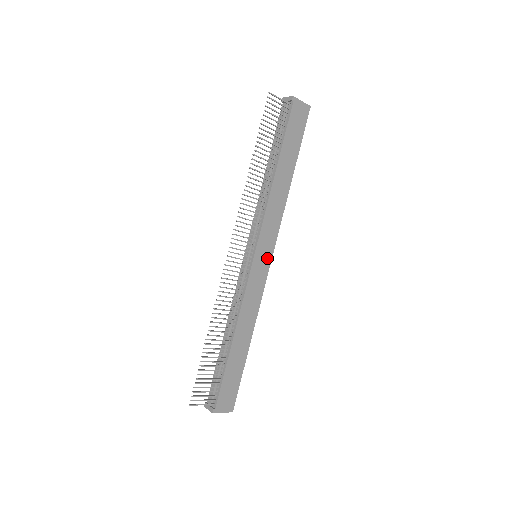
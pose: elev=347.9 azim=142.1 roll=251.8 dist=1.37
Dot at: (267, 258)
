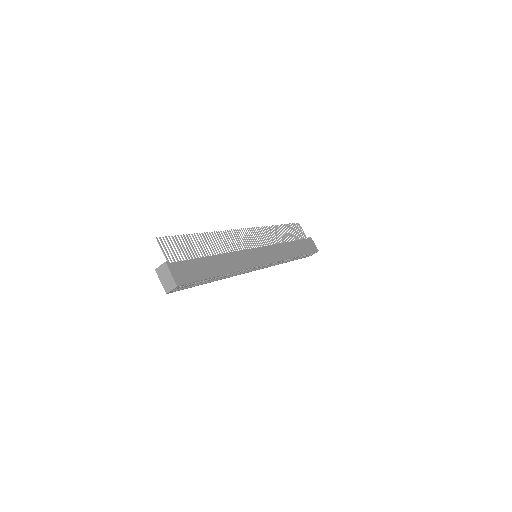
Dot at: (264, 260)
